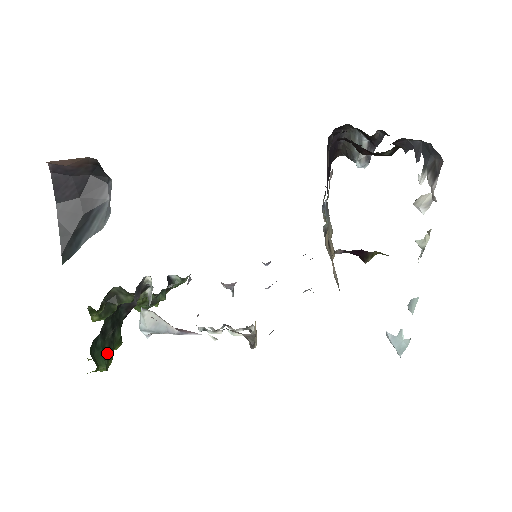
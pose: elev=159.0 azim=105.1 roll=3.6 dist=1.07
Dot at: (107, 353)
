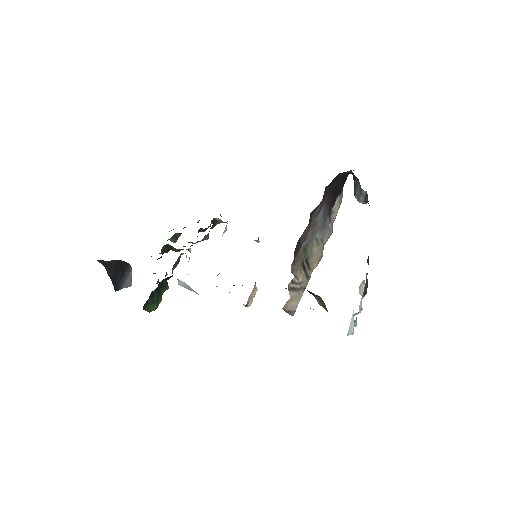
Dot at: (156, 302)
